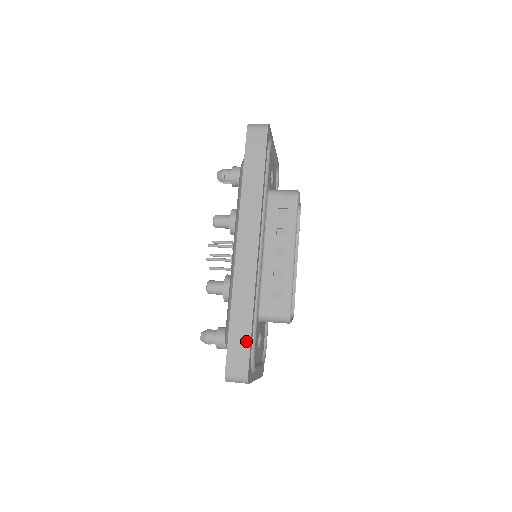
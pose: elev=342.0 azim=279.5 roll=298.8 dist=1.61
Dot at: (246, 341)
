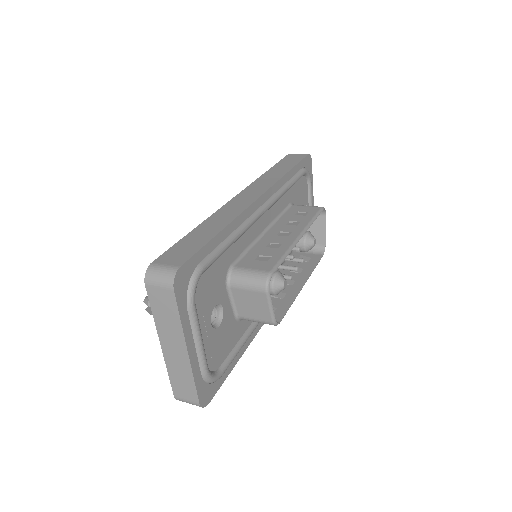
Dot at: (198, 245)
